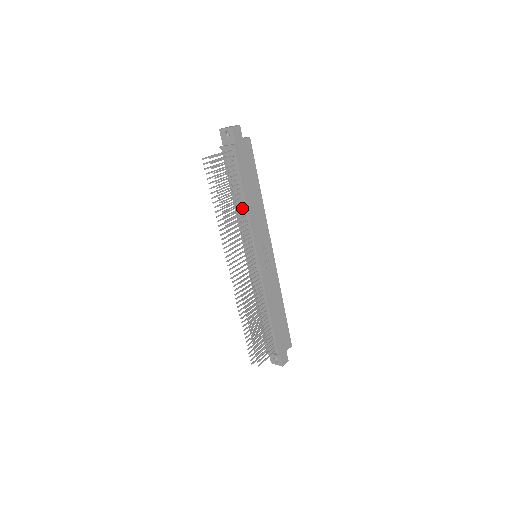
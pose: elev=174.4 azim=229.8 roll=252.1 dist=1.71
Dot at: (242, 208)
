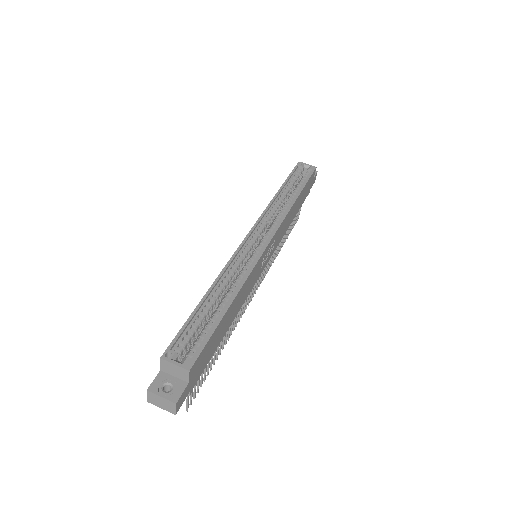
Dot at: occluded
